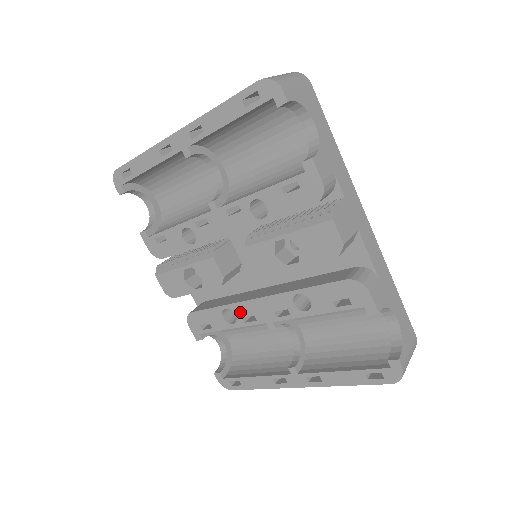
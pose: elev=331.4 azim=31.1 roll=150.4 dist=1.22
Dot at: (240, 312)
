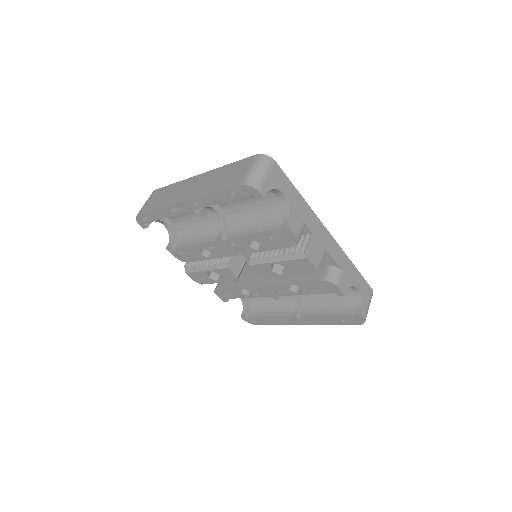
Dot at: (253, 291)
